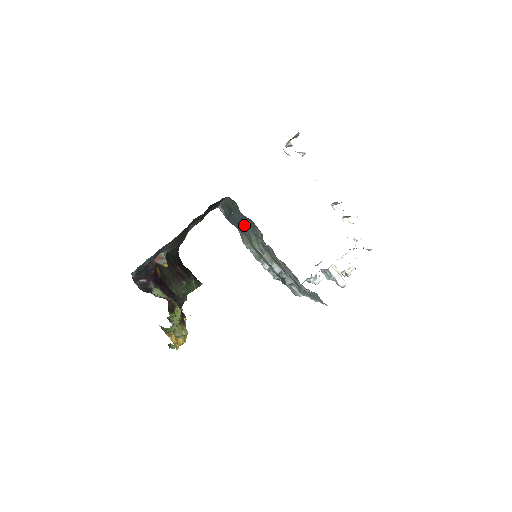
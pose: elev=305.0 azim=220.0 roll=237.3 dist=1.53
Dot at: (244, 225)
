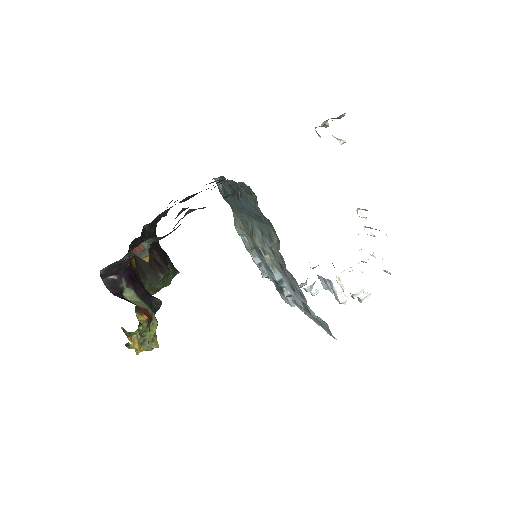
Dot at: (249, 214)
